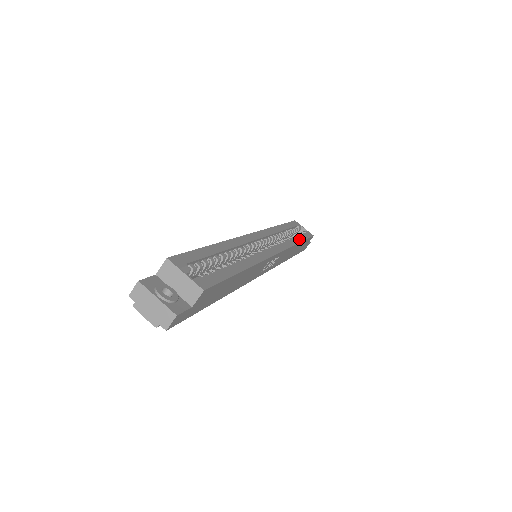
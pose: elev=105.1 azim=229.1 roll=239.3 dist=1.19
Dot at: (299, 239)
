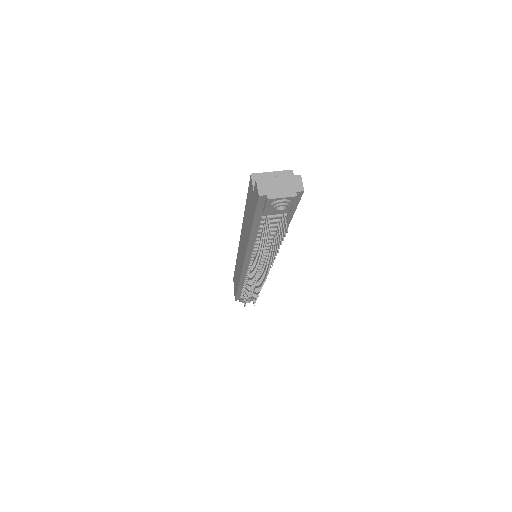
Dot at: occluded
